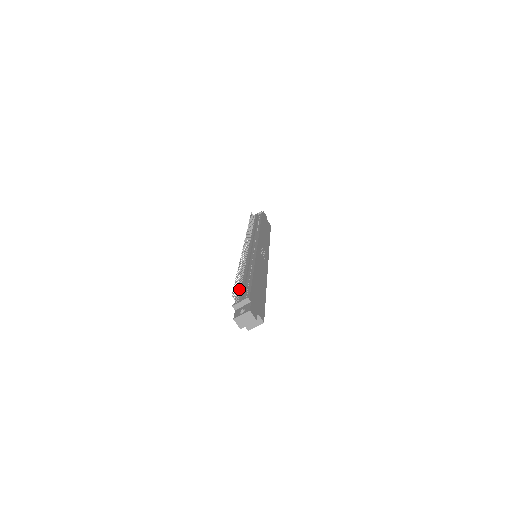
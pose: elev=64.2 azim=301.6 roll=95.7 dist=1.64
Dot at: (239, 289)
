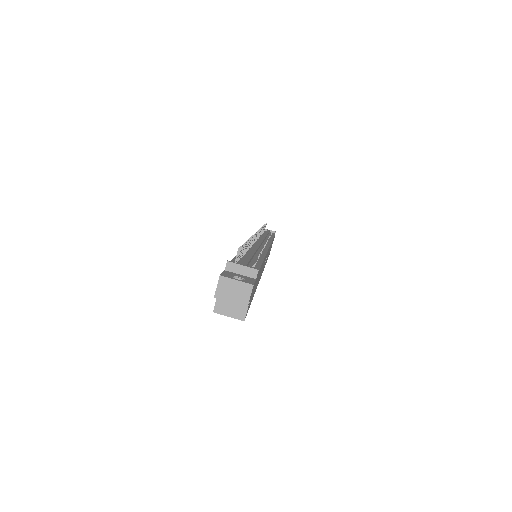
Dot at: (241, 256)
